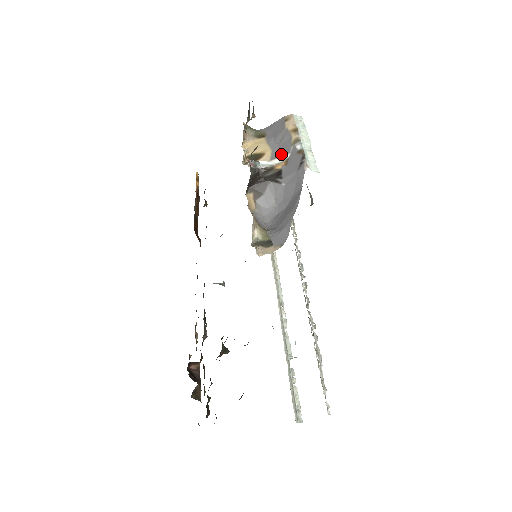
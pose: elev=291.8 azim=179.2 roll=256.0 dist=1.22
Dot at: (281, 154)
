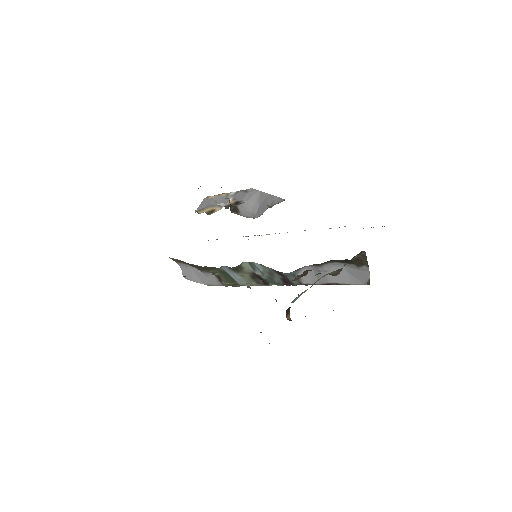
Dot at: (225, 203)
